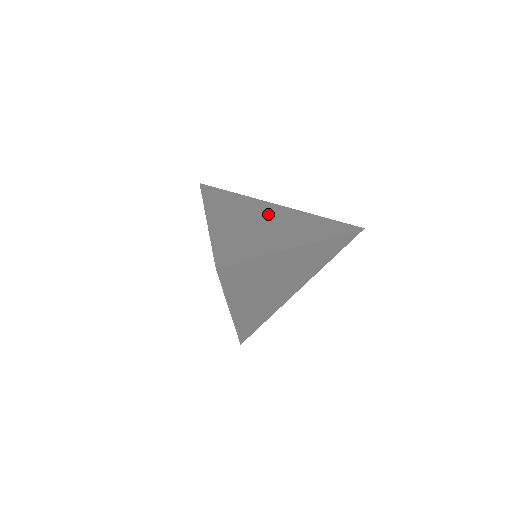
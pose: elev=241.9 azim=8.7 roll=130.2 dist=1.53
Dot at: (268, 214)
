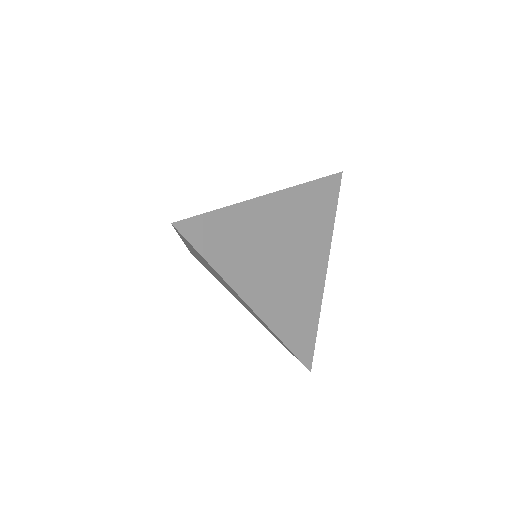
Dot at: occluded
